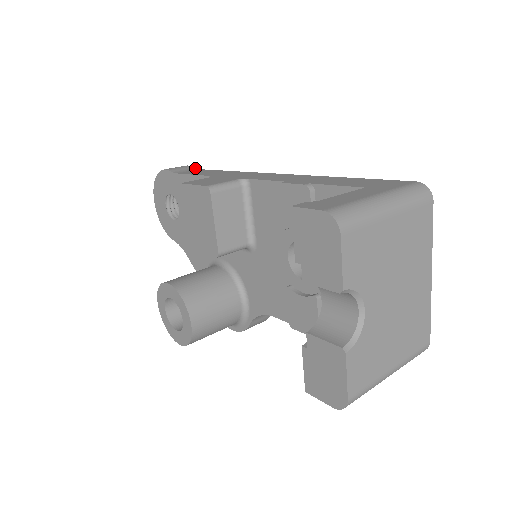
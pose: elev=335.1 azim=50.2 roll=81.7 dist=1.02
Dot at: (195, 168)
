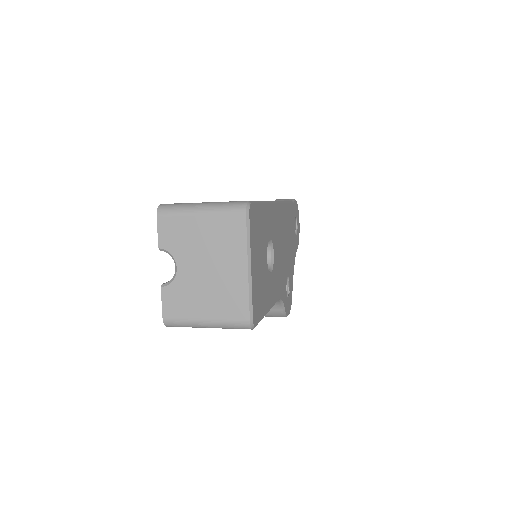
Dot at: (292, 200)
